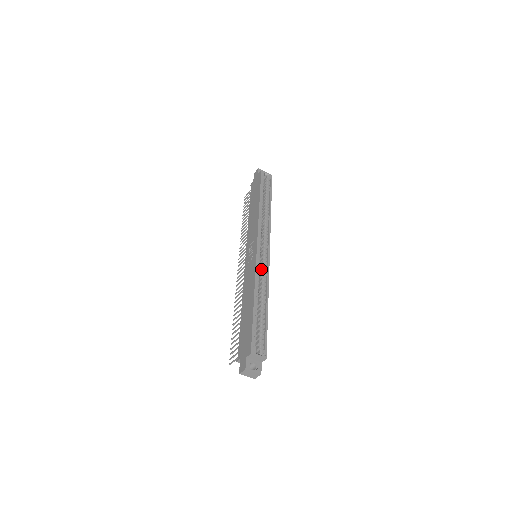
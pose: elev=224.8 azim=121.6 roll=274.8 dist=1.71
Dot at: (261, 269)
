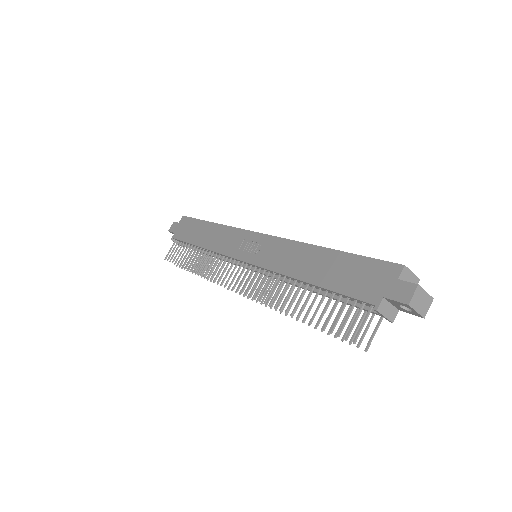
Dot at: occluded
